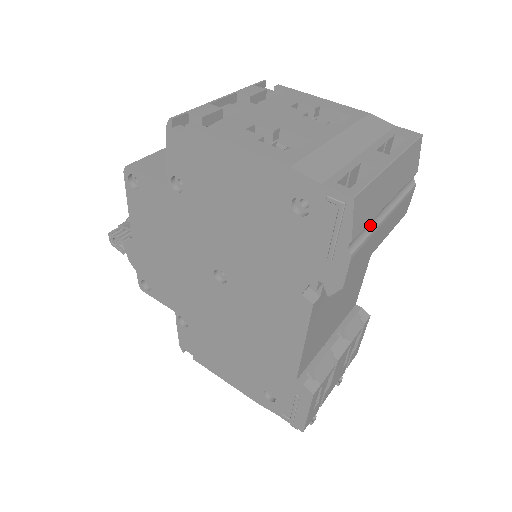
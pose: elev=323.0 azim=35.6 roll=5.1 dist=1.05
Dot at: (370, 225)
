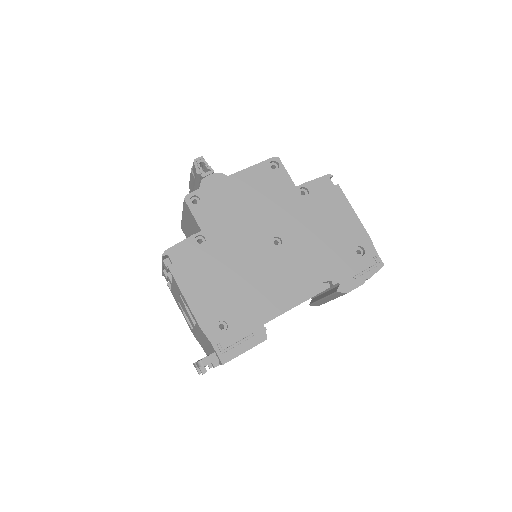
Dot at: occluded
